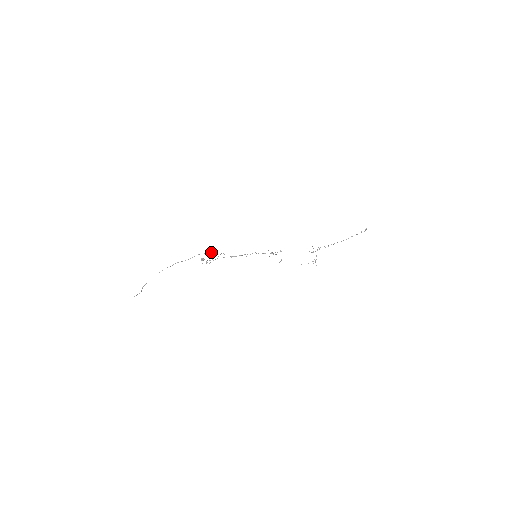
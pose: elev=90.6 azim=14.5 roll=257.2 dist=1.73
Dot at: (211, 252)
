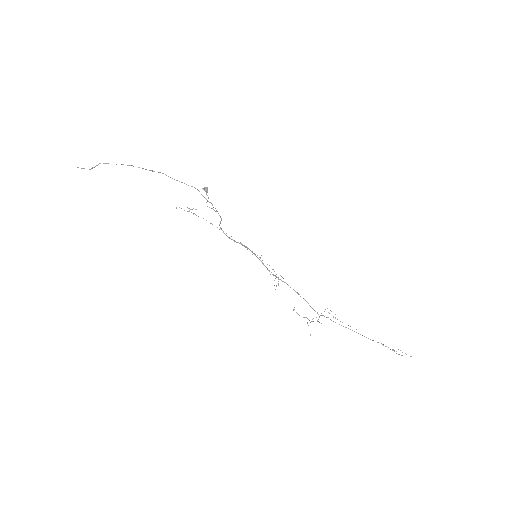
Dot at: occluded
